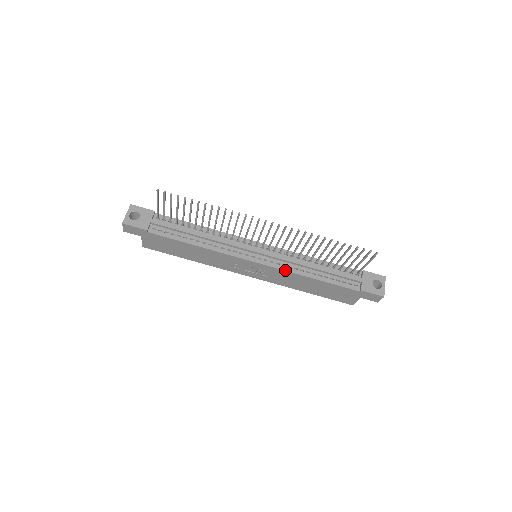
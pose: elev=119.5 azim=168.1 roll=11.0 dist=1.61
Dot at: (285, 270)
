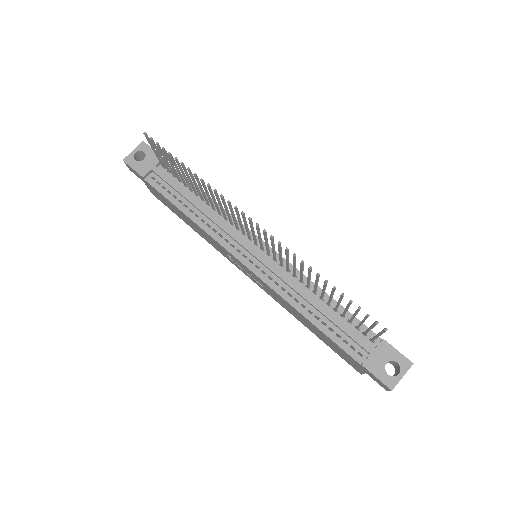
Dot at: (274, 290)
